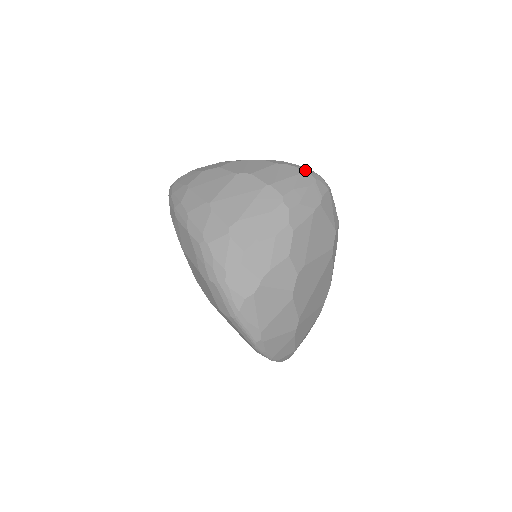
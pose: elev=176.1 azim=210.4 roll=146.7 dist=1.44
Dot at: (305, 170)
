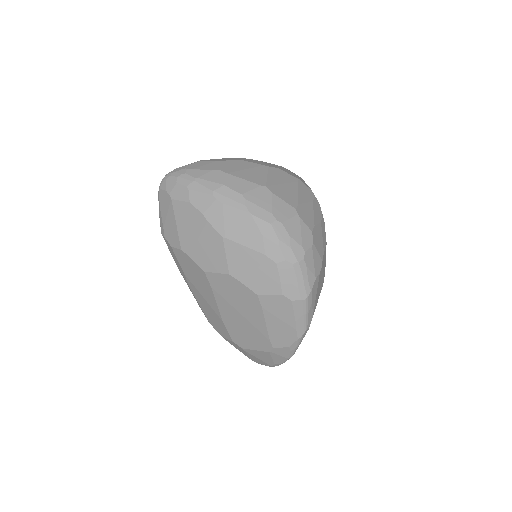
Dot at: occluded
